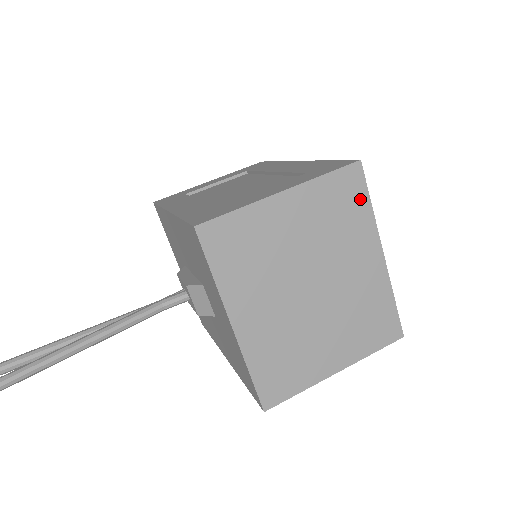
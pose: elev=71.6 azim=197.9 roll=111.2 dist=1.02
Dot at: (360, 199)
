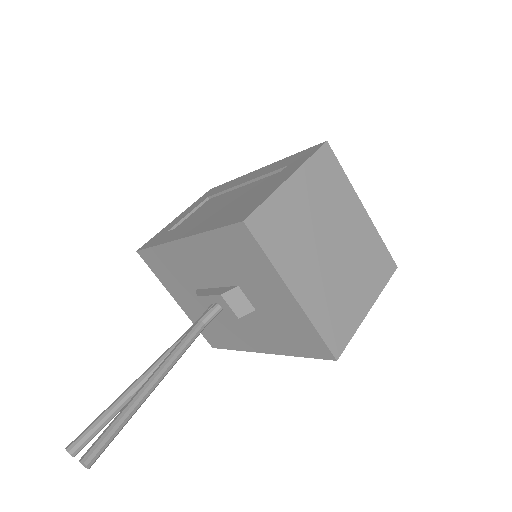
Dot at: (337, 170)
